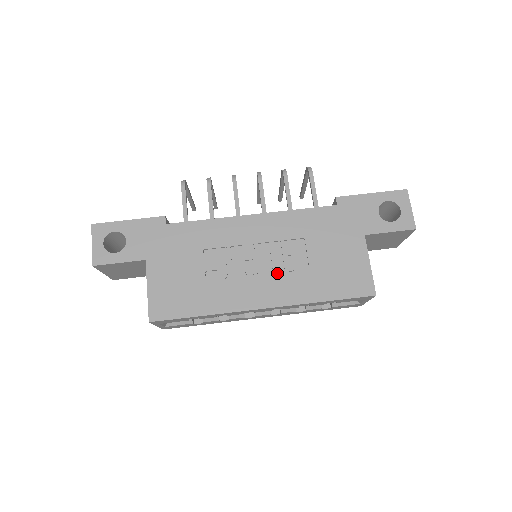
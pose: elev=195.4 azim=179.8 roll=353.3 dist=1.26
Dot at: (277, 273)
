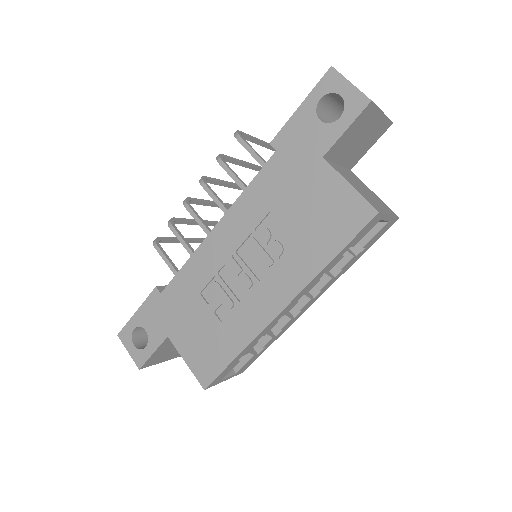
Dot at: (271, 266)
